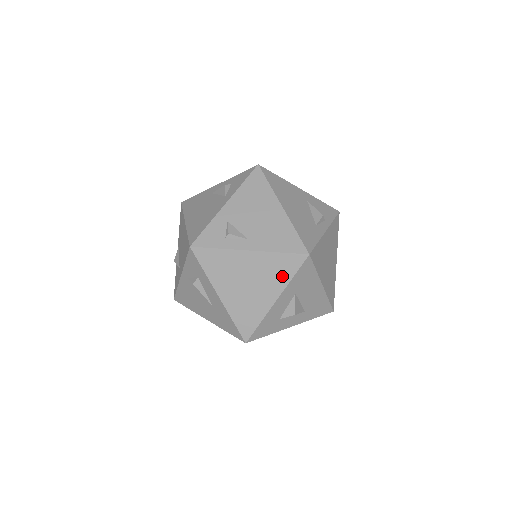
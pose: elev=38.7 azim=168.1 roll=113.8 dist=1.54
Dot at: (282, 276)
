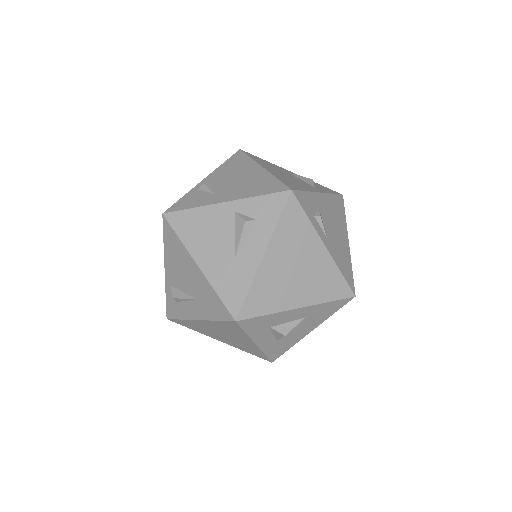
Dot at: (323, 292)
